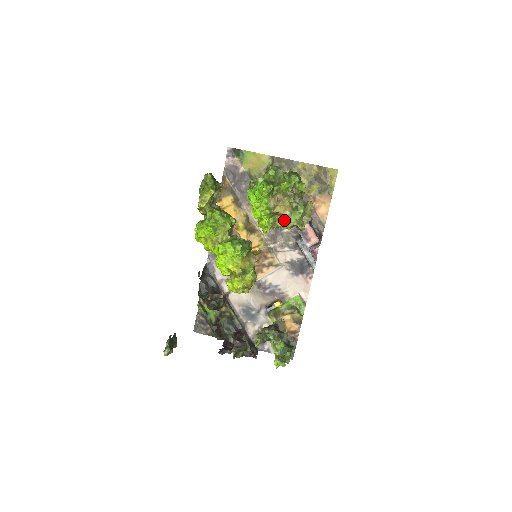
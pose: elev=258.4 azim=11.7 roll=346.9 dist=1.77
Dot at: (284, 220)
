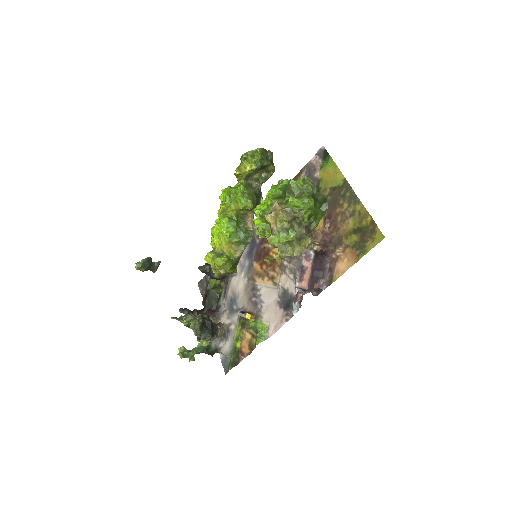
Dot at: (271, 234)
